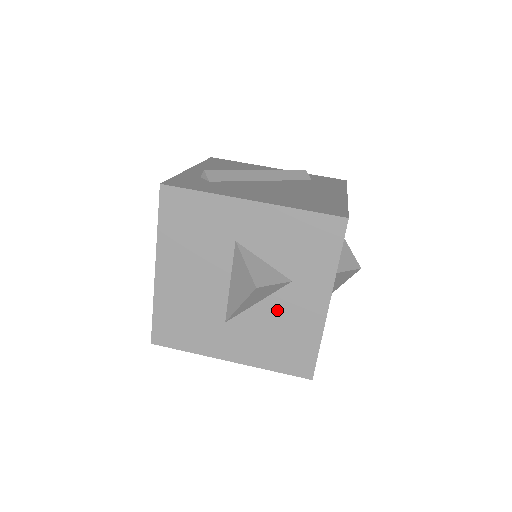
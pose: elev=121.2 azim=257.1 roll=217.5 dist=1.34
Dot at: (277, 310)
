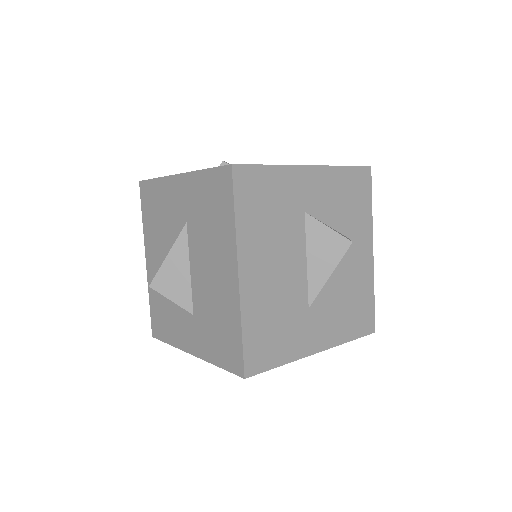
Dot at: (343, 273)
